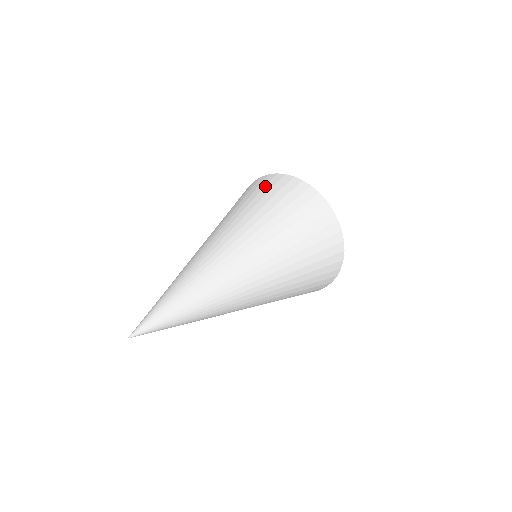
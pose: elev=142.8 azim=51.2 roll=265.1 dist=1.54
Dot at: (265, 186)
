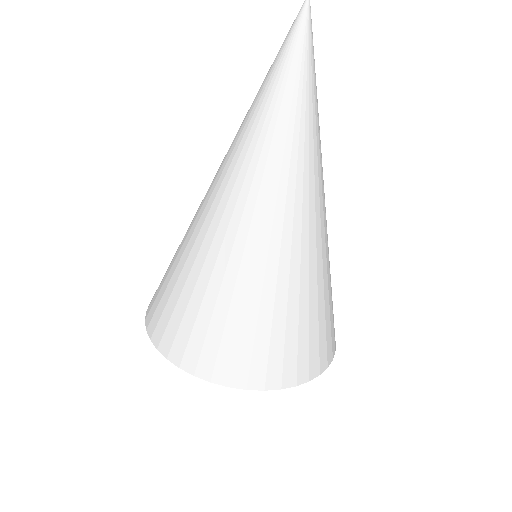
Dot at: occluded
